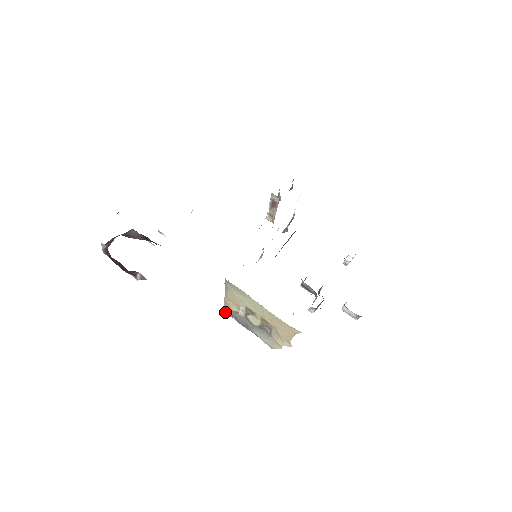
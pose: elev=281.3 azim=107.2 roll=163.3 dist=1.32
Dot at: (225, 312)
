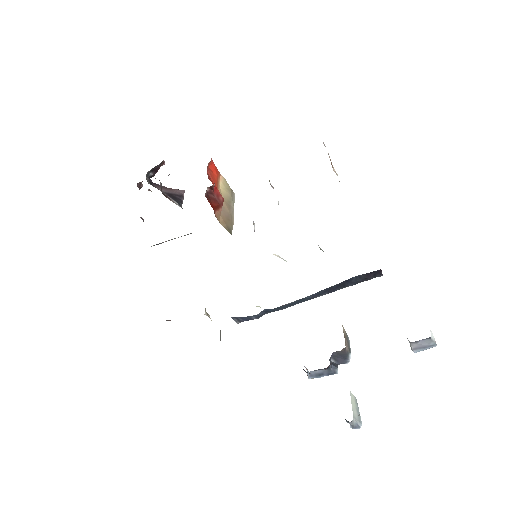
Dot at: (238, 321)
